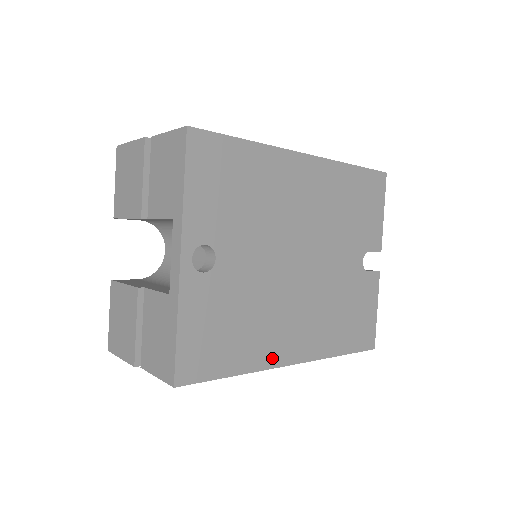
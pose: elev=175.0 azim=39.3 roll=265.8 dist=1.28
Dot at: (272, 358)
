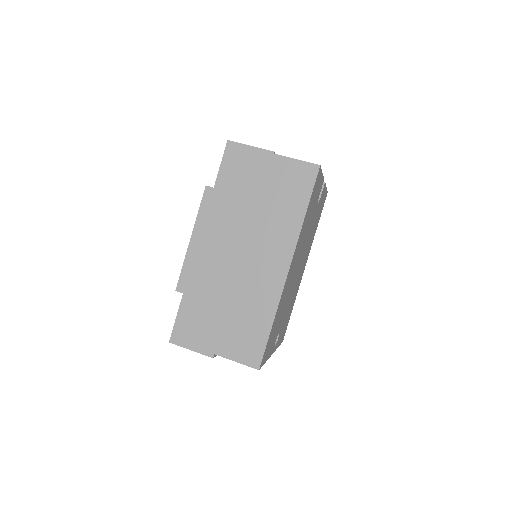
Dot at: (299, 284)
